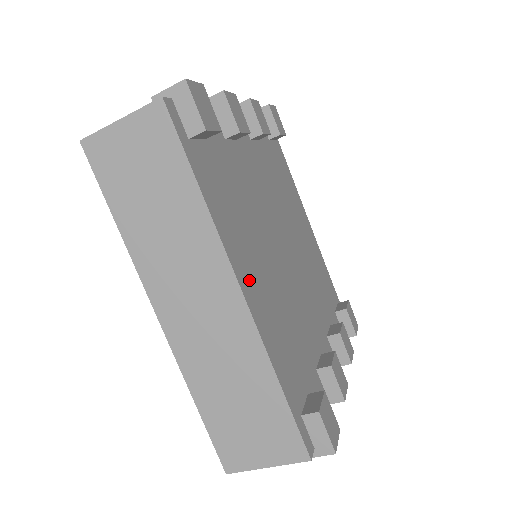
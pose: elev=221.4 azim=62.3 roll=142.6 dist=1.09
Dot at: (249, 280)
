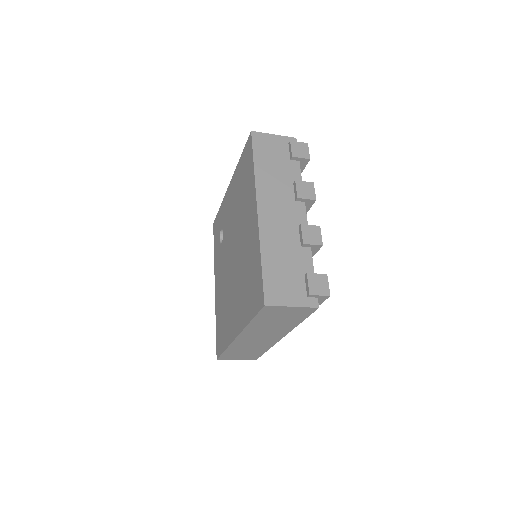
Dot at: occluded
